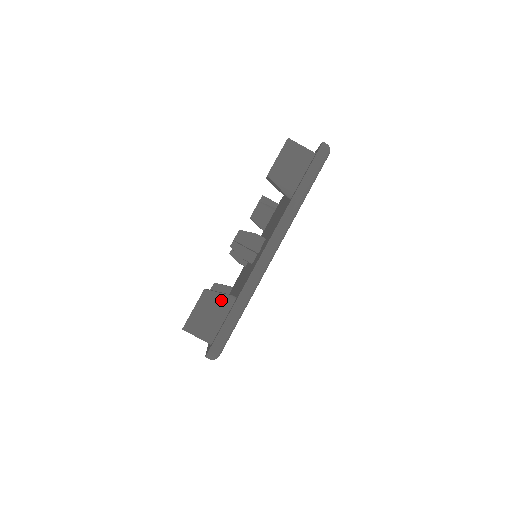
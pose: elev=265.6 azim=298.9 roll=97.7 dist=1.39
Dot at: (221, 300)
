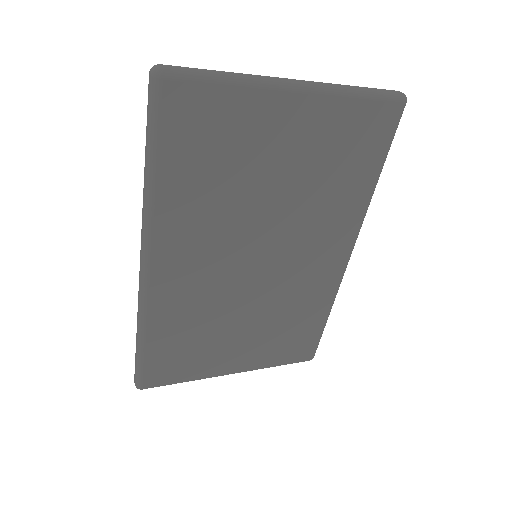
Dot at: occluded
